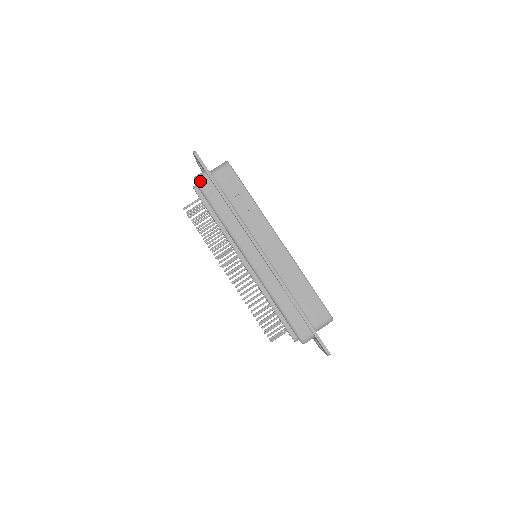
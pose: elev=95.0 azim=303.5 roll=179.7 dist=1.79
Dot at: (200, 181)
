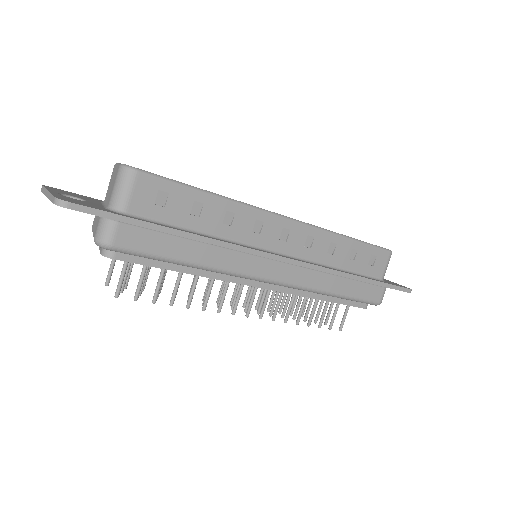
Dot at: (117, 242)
